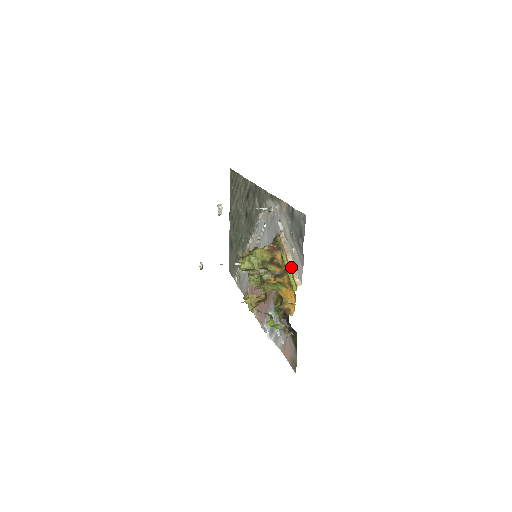
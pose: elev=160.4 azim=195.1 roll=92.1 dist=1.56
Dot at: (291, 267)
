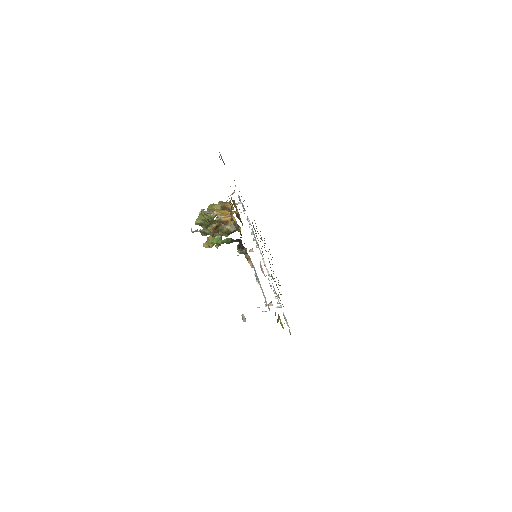
Dot at: occluded
